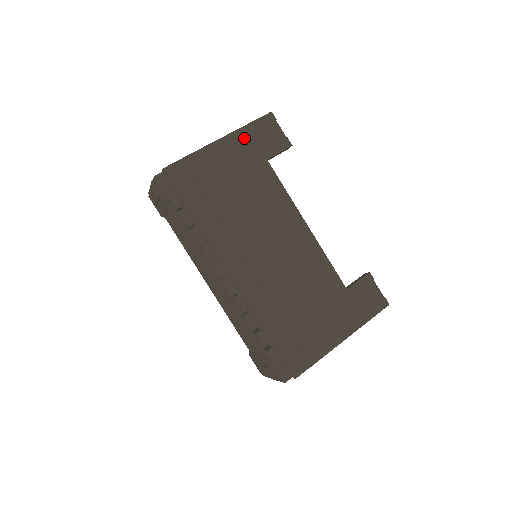
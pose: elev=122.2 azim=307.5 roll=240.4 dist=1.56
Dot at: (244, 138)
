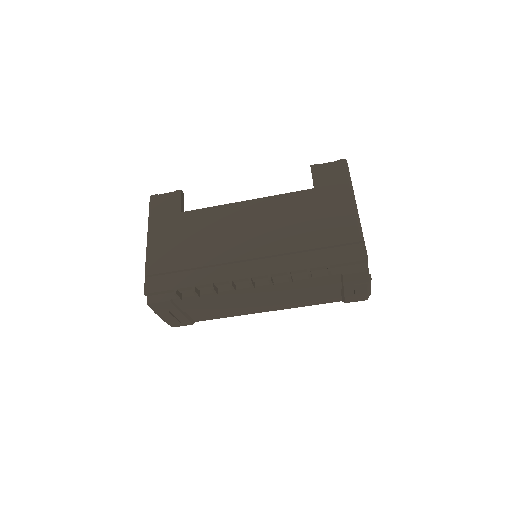
Dot at: (156, 223)
